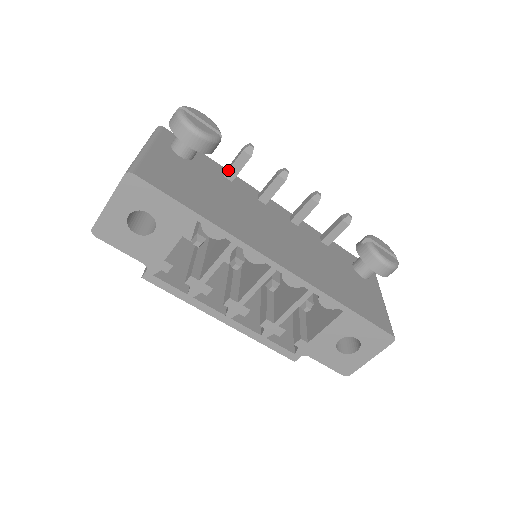
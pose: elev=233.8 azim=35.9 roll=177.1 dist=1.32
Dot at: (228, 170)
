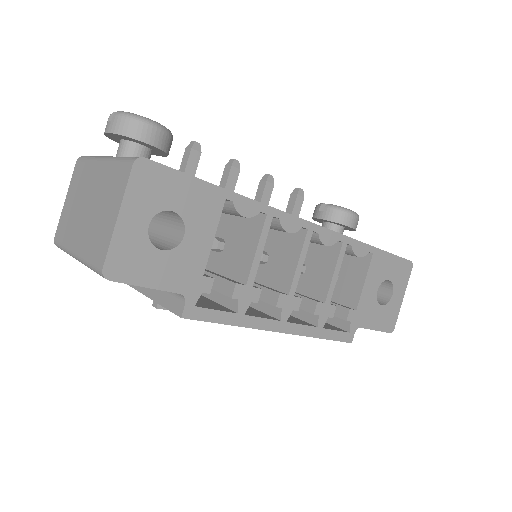
Dot at: occluded
